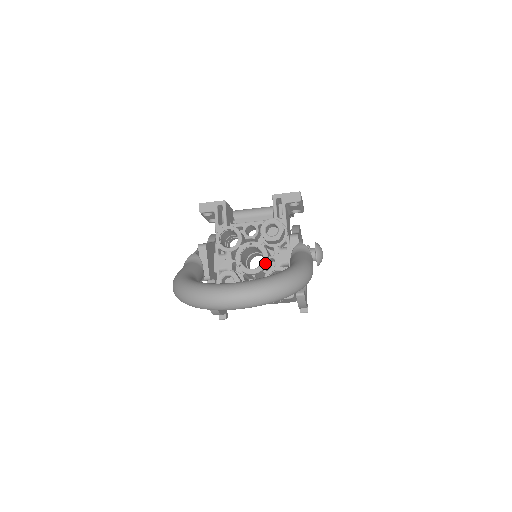
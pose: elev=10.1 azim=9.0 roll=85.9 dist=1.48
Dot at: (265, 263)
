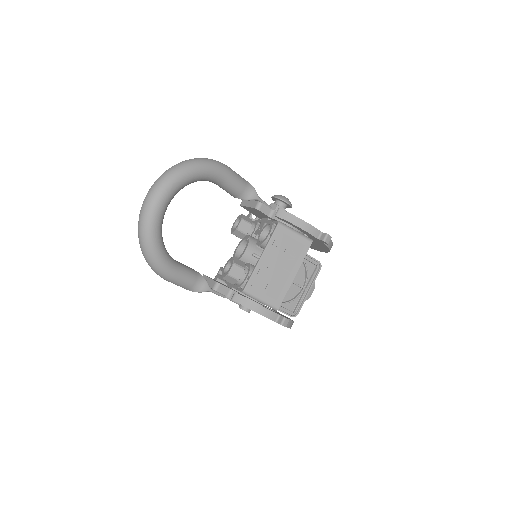
Dot at: (249, 238)
